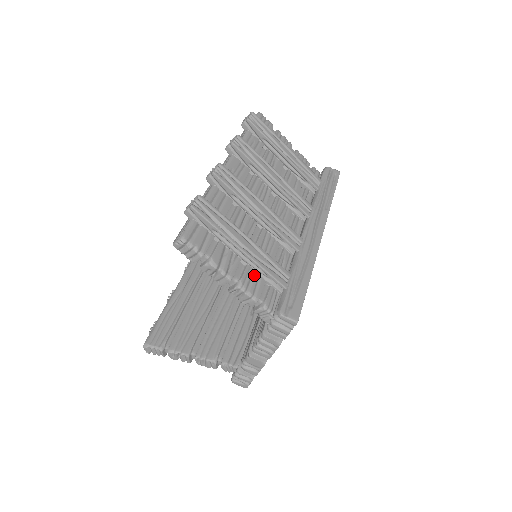
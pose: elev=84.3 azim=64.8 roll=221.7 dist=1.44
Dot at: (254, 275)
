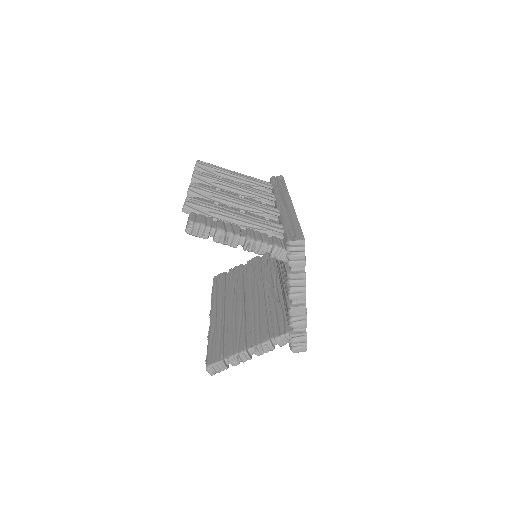
Dot at: (256, 232)
